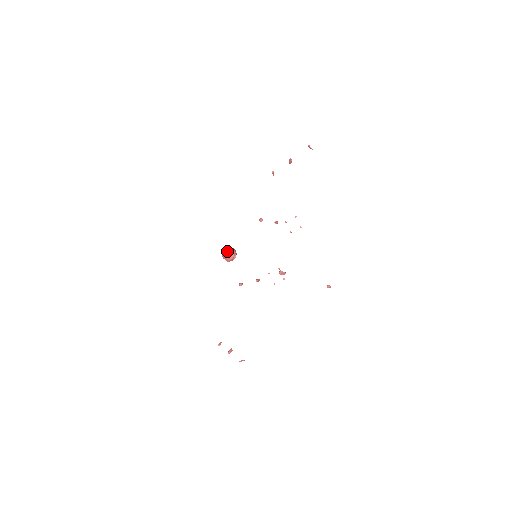
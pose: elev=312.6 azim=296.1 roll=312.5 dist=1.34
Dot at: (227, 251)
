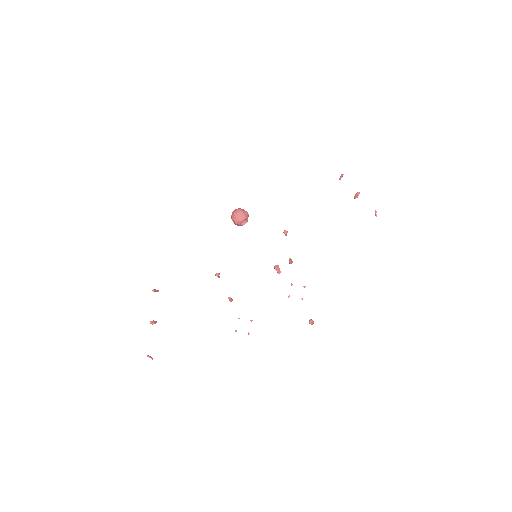
Dot at: (241, 210)
